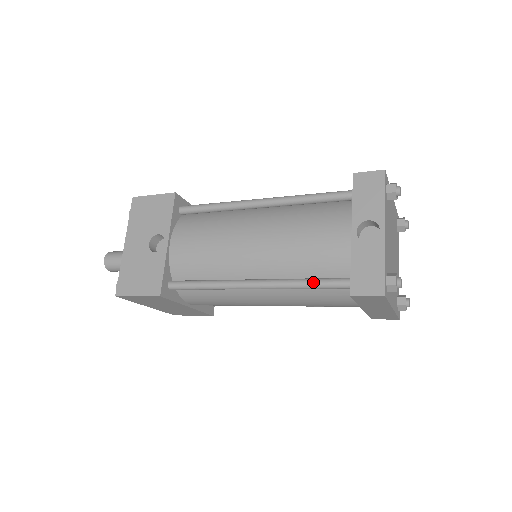
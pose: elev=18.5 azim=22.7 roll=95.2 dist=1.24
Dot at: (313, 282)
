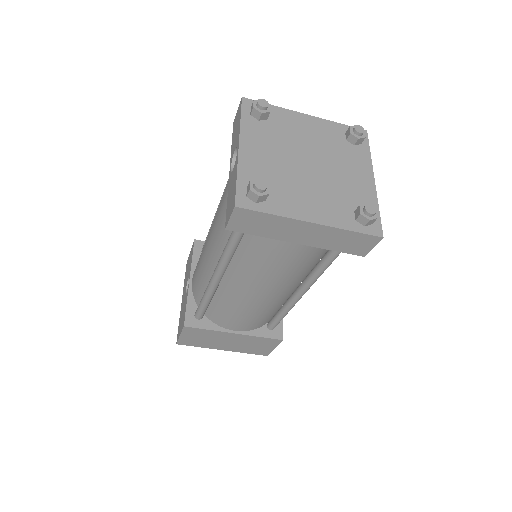
Dot at: (228, 241)
